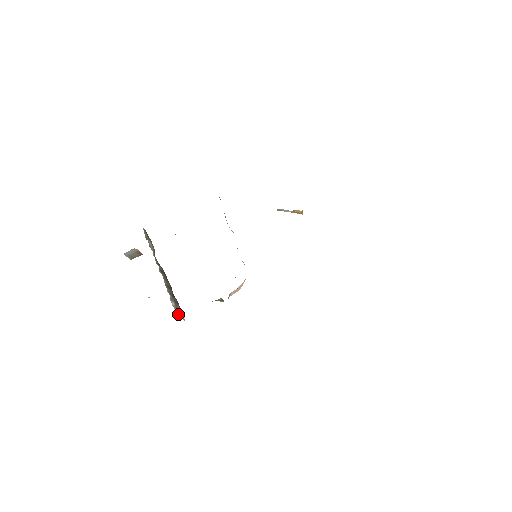
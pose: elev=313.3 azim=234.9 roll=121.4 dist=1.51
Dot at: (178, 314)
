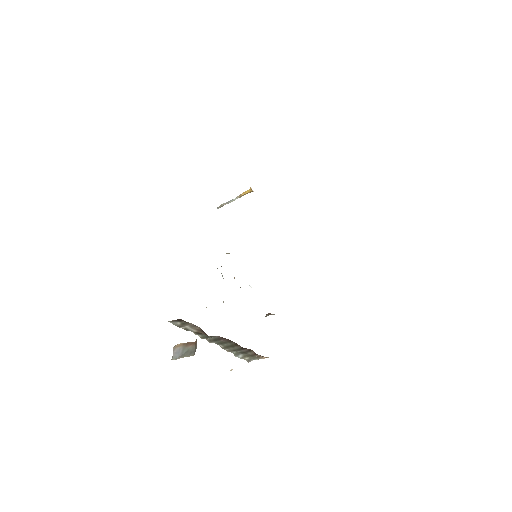
Dot at: (251, 360)
